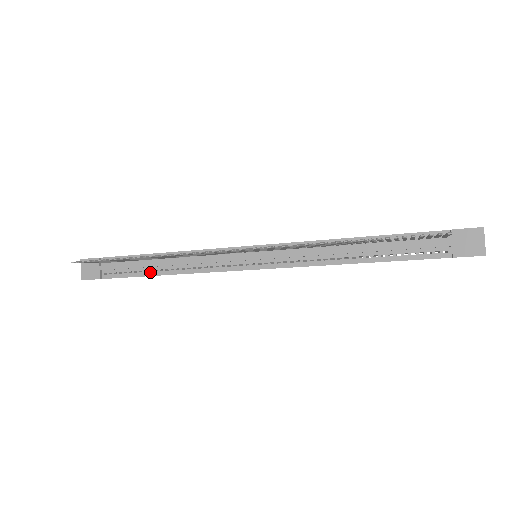
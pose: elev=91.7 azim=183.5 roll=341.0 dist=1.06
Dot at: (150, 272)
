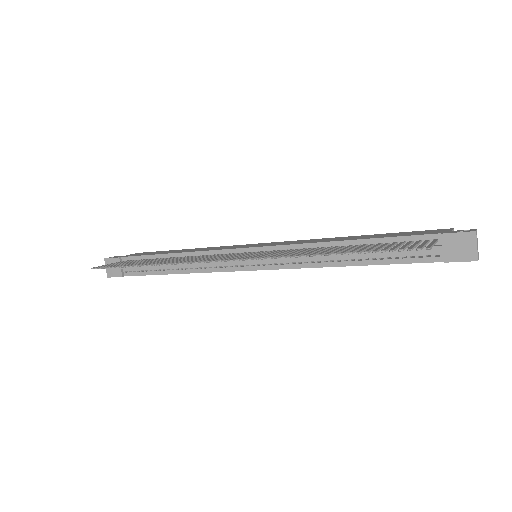
Dot at: (163, 271)
